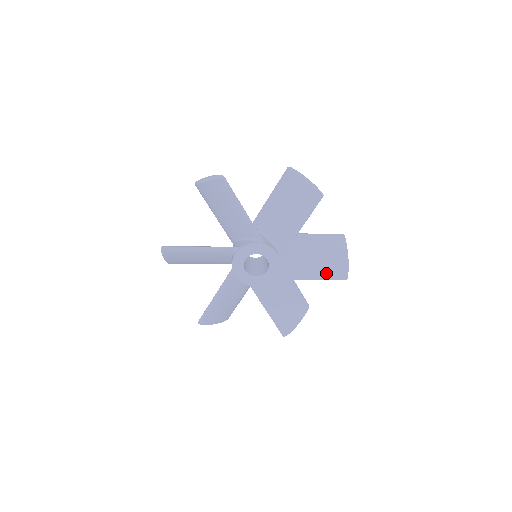
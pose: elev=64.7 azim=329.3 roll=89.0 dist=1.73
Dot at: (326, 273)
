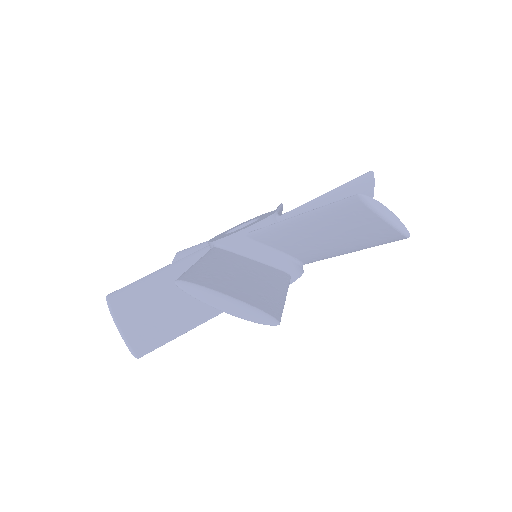
Dot at: occluded
